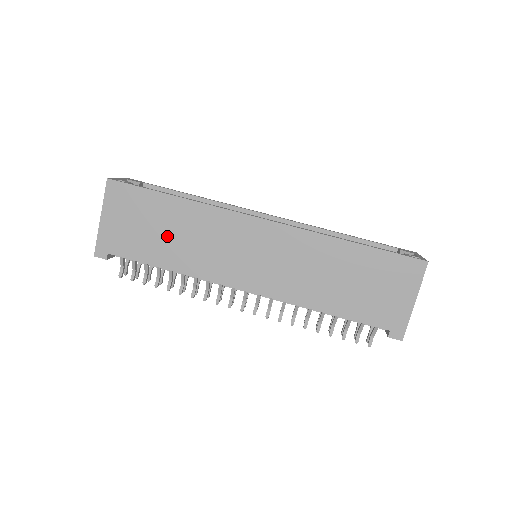
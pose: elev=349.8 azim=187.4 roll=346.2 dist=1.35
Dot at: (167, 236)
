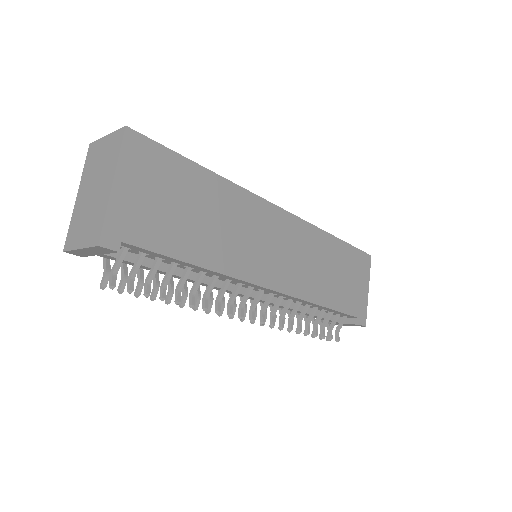
Dot at: (199, 220)
